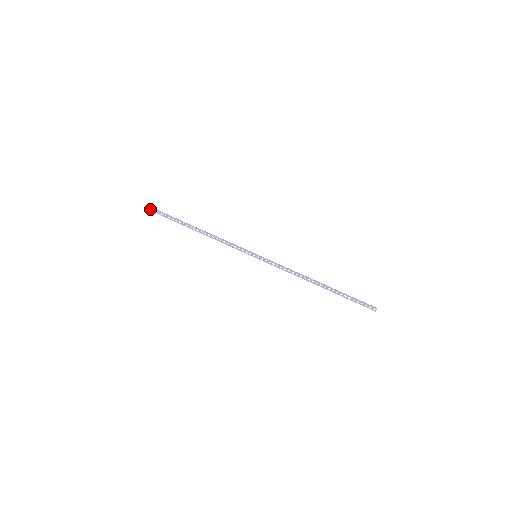
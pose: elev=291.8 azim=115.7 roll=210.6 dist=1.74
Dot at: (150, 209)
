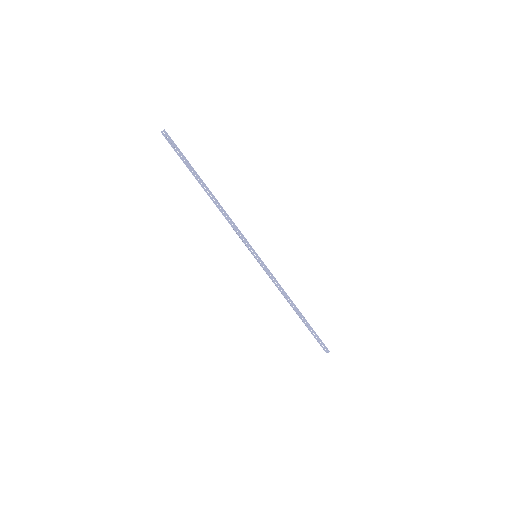
Dot at: (166, 137)
